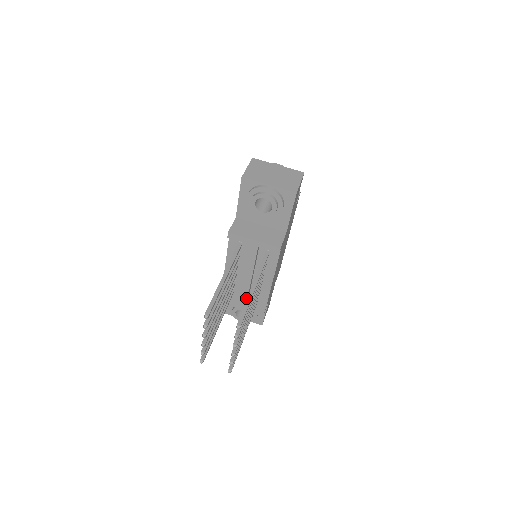
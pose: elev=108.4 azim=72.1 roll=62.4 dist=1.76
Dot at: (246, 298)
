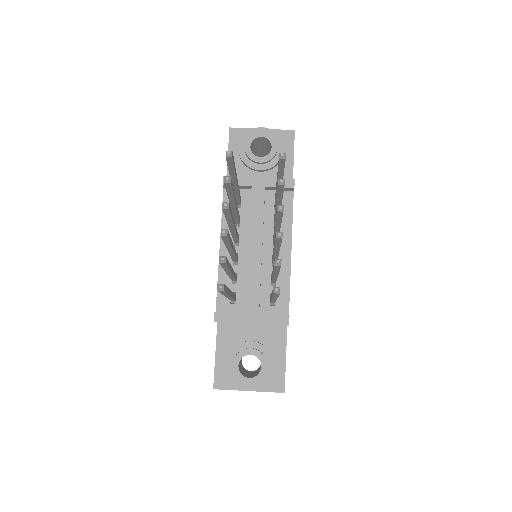
Dot at: (257, 294)
